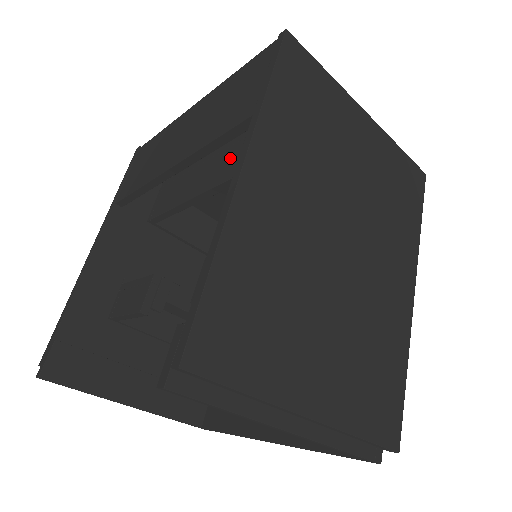
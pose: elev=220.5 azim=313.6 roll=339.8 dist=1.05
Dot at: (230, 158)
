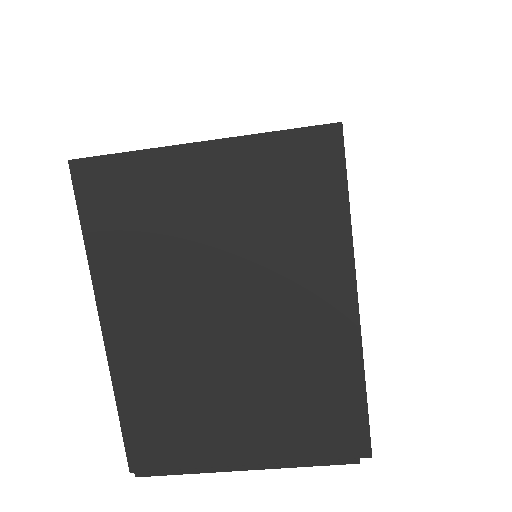
Dot at: occluded
